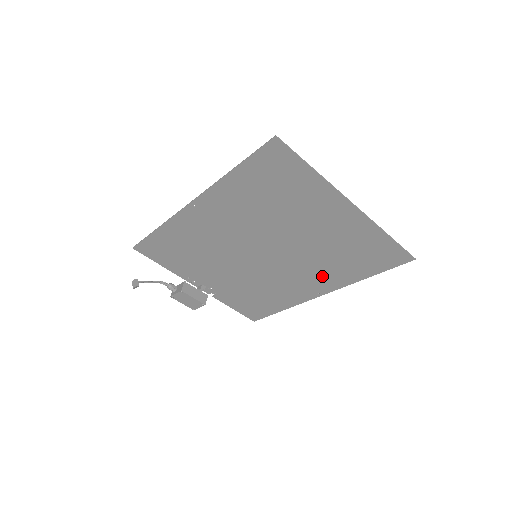
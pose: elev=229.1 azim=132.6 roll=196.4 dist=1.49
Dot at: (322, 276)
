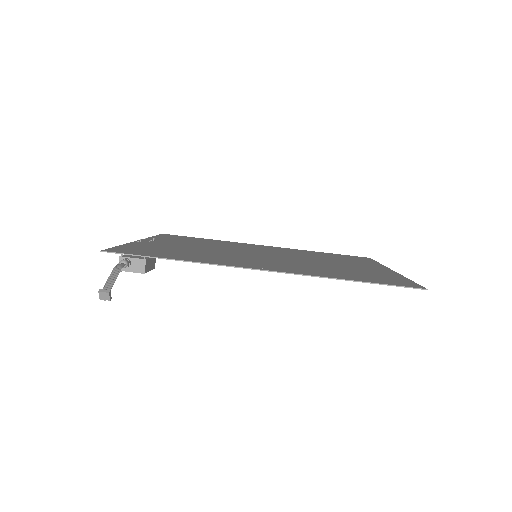
Dot at: (289, 251)
